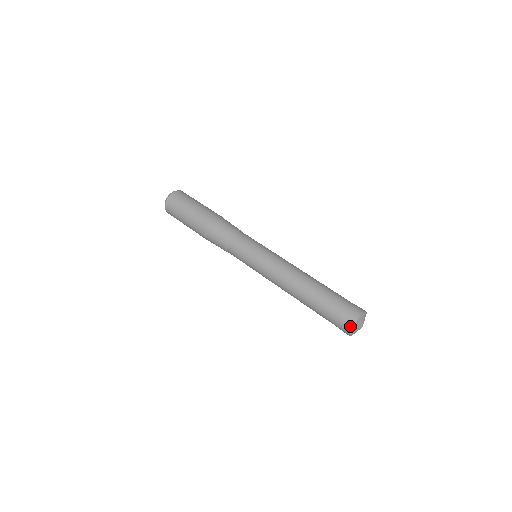
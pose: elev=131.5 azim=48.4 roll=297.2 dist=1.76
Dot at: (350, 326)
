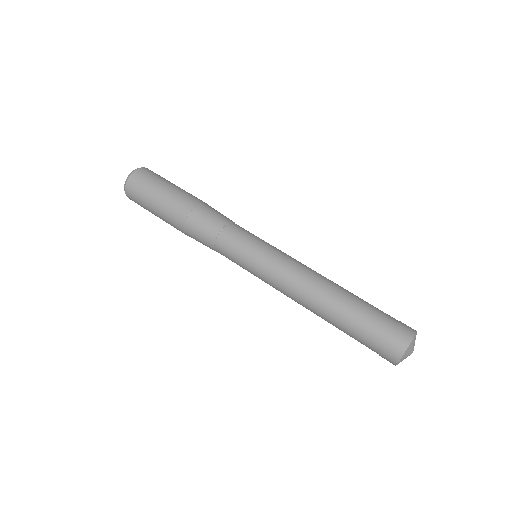
Dot at: occluded
